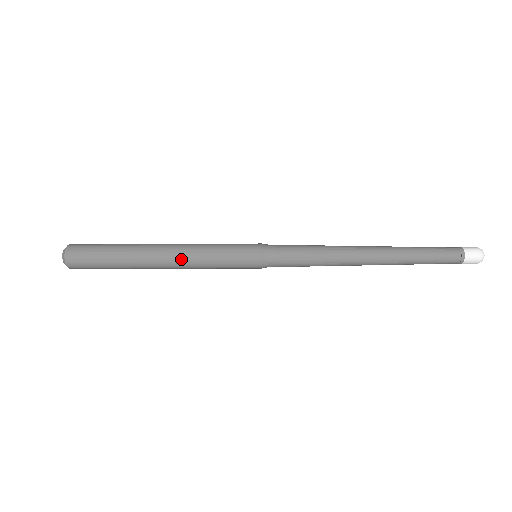
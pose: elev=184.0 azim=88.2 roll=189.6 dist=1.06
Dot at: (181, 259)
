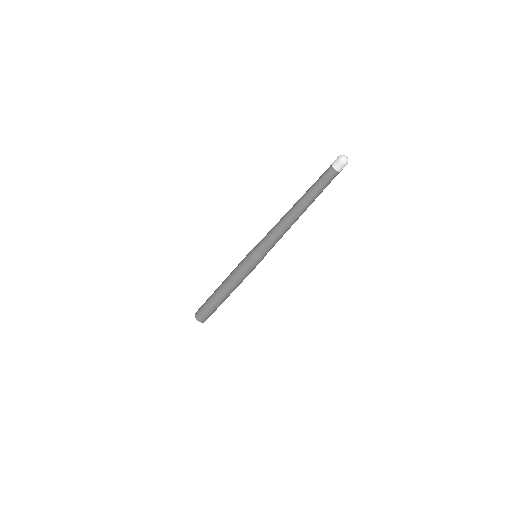
Dot at: (227, 278)
